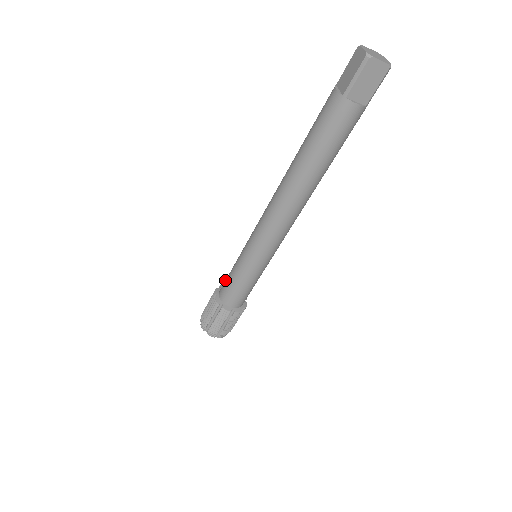
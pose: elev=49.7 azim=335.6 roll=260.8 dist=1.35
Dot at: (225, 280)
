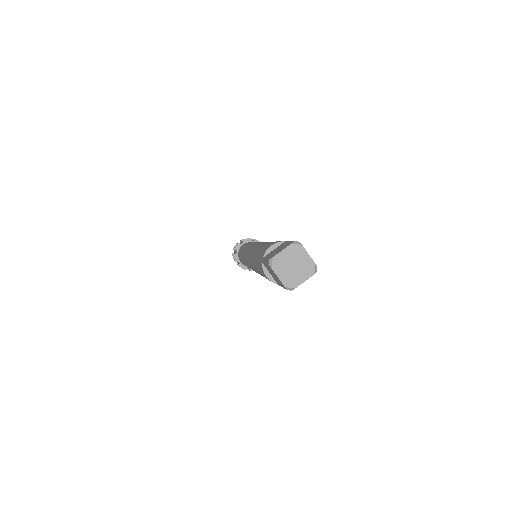
Dot at: (239, 257)
